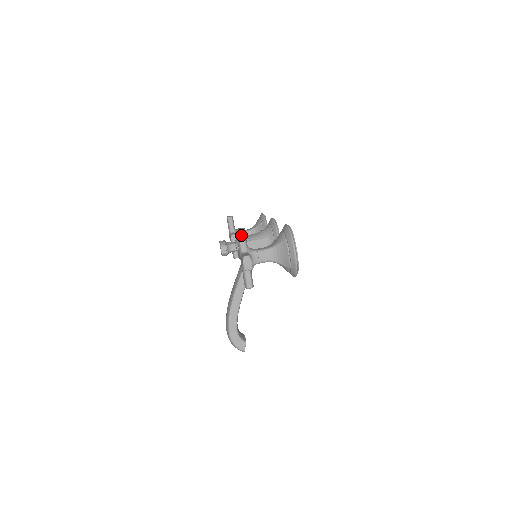
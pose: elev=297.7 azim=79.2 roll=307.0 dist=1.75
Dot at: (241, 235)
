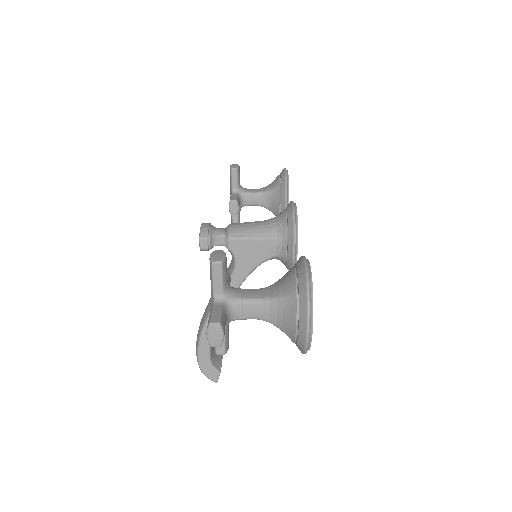
Dot at: (216, 271)
